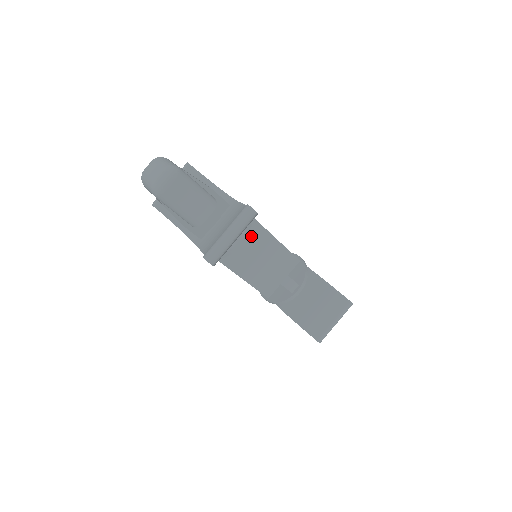
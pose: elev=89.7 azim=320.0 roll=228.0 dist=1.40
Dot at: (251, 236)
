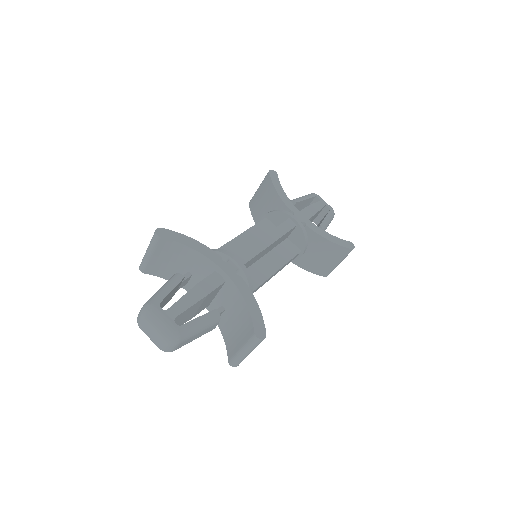
Dot at: (250, 264)
